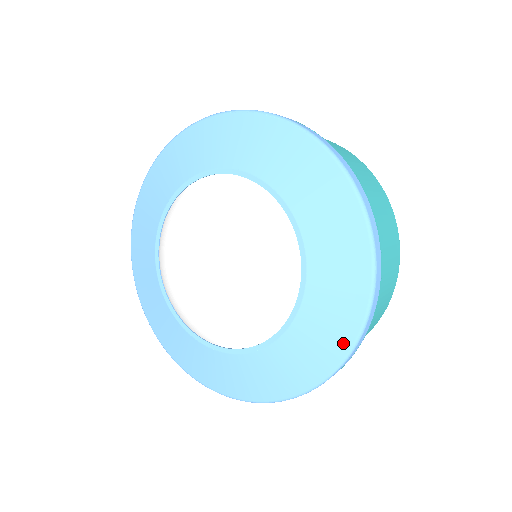
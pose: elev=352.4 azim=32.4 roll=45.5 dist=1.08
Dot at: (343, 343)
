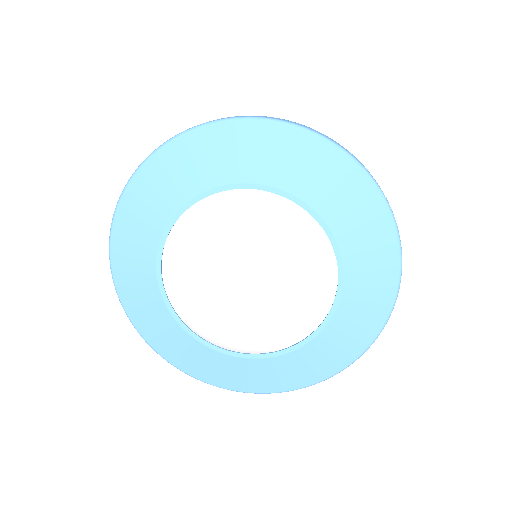
Dot at: (330, 370)
